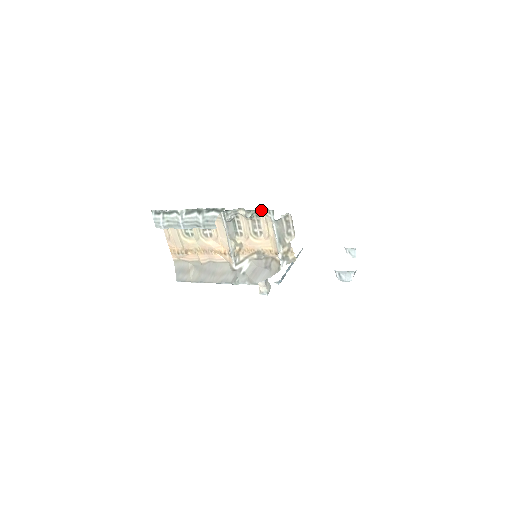
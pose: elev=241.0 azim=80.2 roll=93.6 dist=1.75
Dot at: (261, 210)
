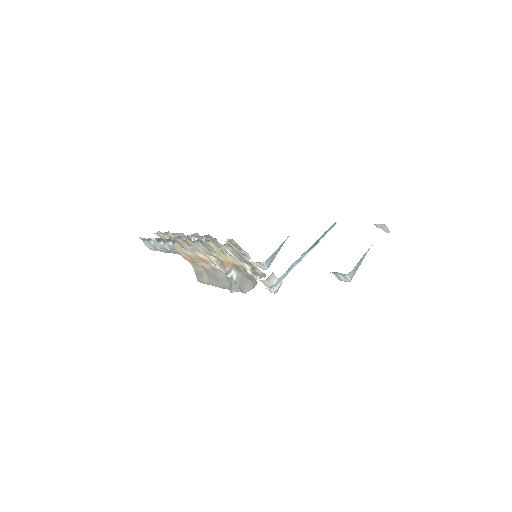
Dot at: (209, 235)
